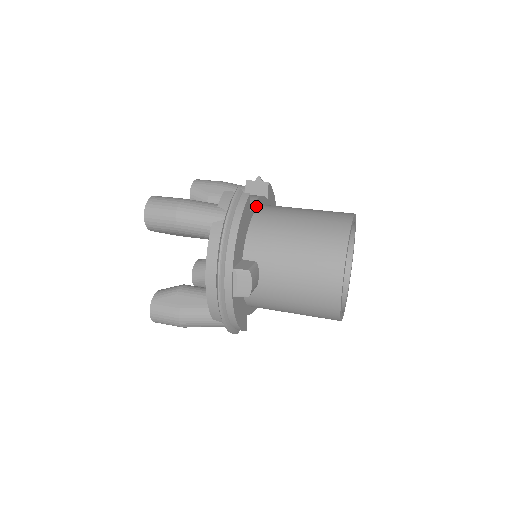
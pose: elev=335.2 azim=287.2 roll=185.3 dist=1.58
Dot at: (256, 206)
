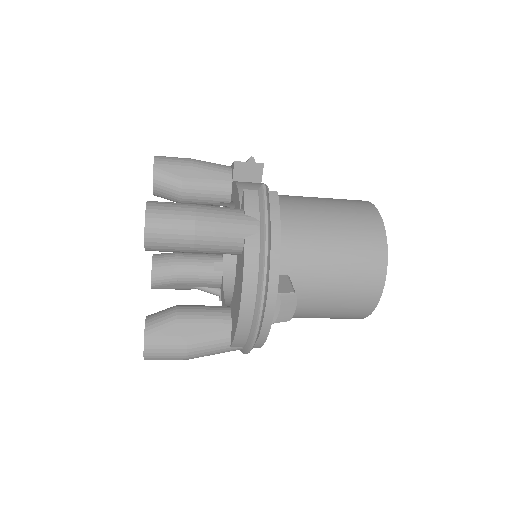
Dot at: occluded
